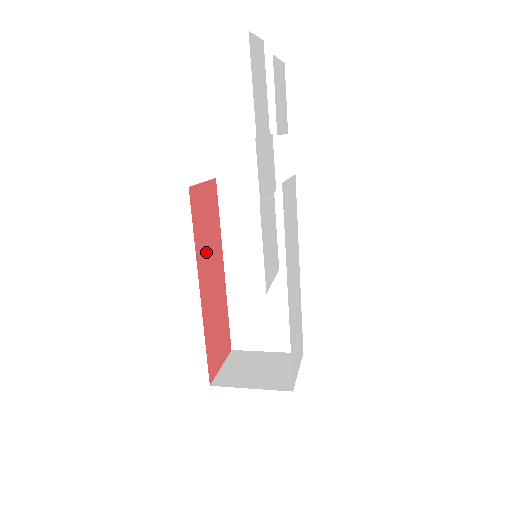
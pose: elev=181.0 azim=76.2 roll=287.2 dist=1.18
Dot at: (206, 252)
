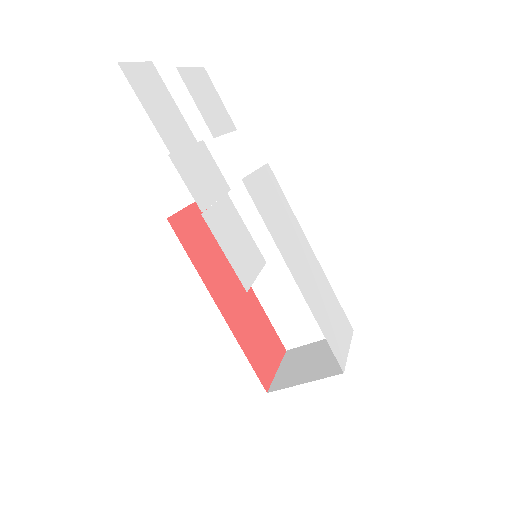
Dot at: (214, 270)
